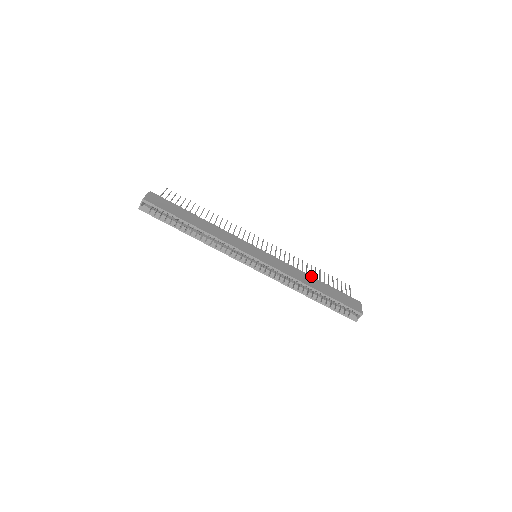
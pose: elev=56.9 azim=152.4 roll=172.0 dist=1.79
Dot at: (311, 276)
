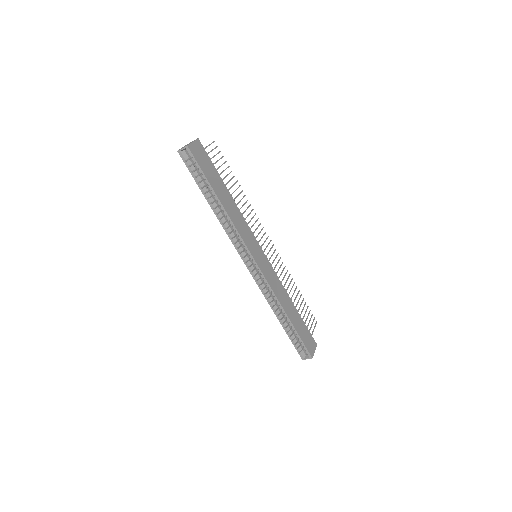
Dot at: (291, 300)
